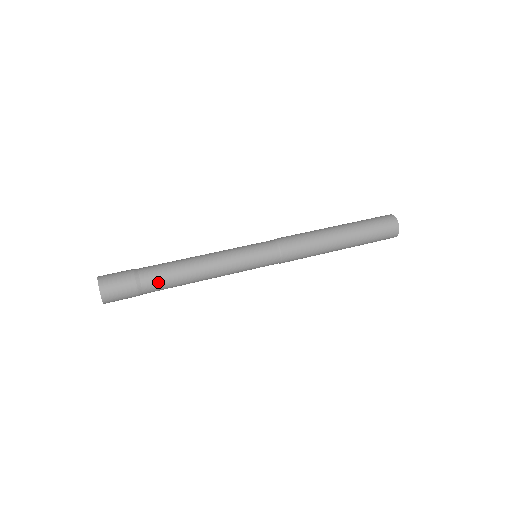
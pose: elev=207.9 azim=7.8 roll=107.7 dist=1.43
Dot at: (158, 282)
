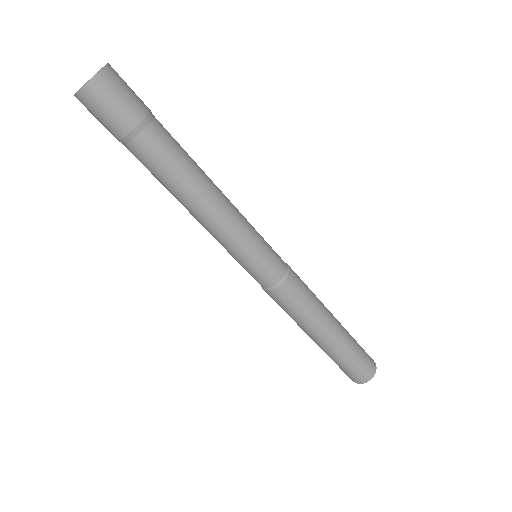
Dot at: (156, 156)
